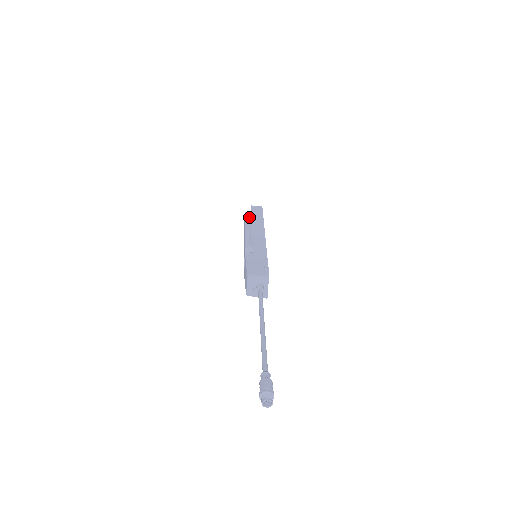
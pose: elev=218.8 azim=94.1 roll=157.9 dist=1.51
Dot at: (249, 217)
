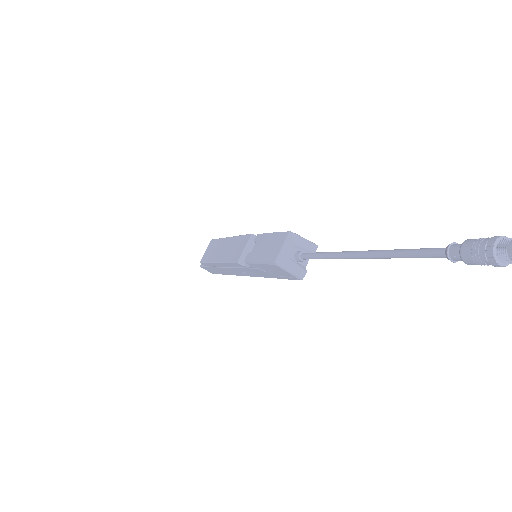
Dot at: occluded
